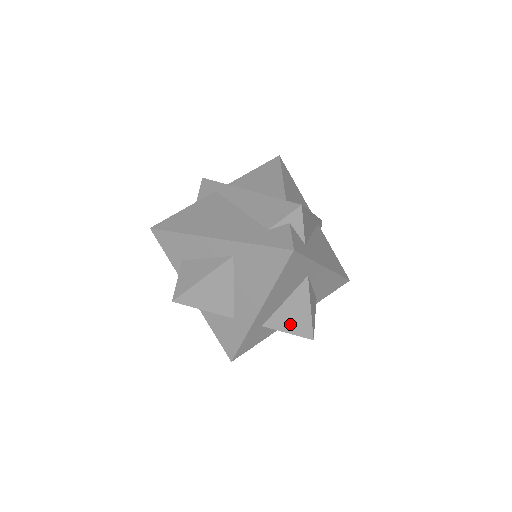
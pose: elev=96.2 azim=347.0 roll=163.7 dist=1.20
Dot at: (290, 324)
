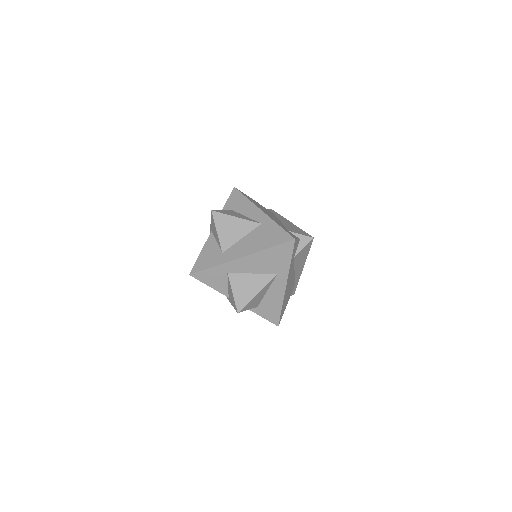
Dot at: (240, 289)
